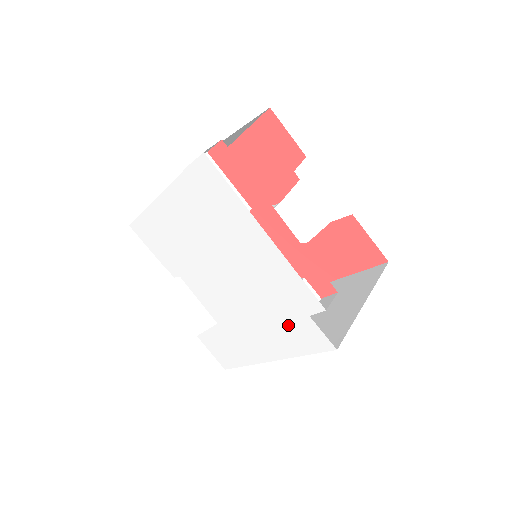
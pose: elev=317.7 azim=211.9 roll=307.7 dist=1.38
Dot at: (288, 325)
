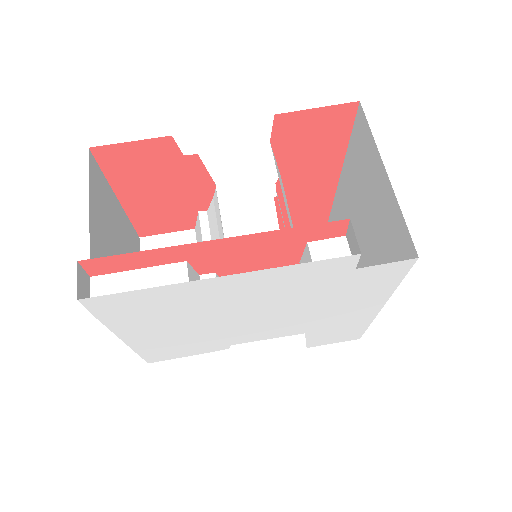
Dot at: (351, 287)
